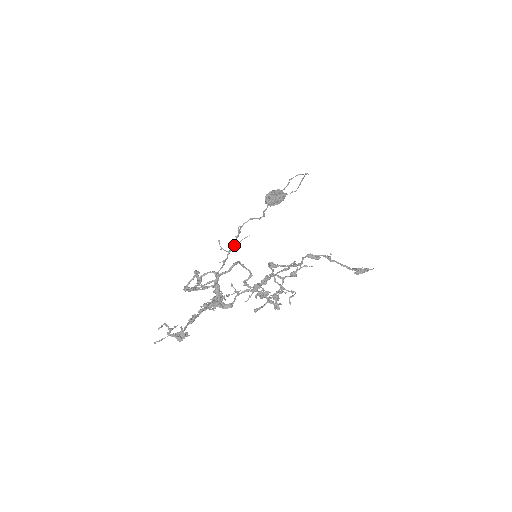
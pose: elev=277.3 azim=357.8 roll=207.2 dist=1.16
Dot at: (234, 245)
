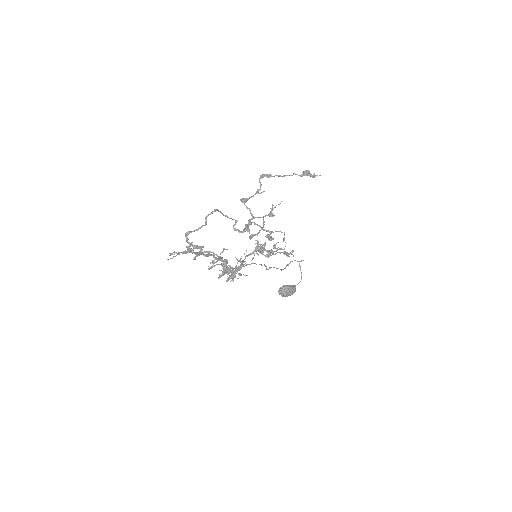
Dot at: occluded
